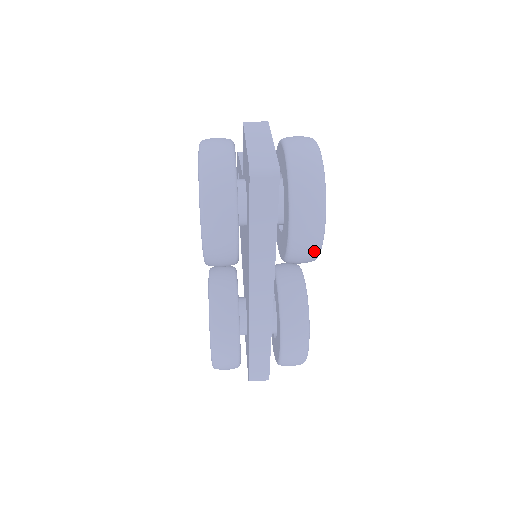
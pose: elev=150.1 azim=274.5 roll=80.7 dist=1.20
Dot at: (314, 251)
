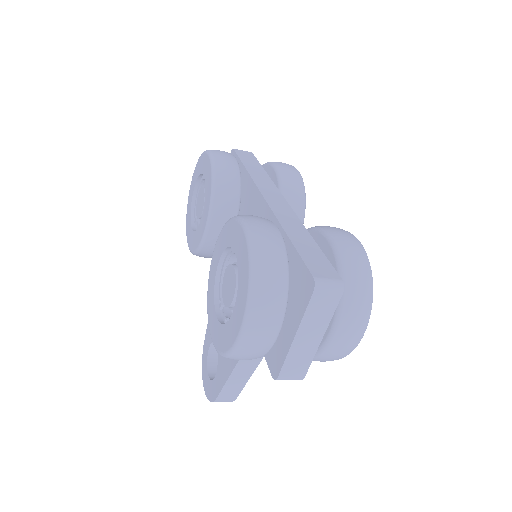
Dot at: (298, 176)
